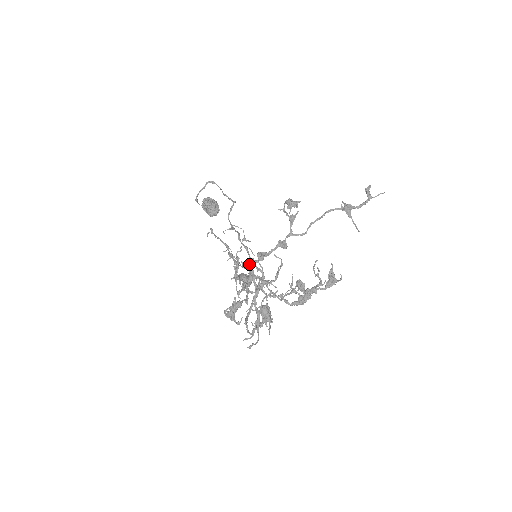
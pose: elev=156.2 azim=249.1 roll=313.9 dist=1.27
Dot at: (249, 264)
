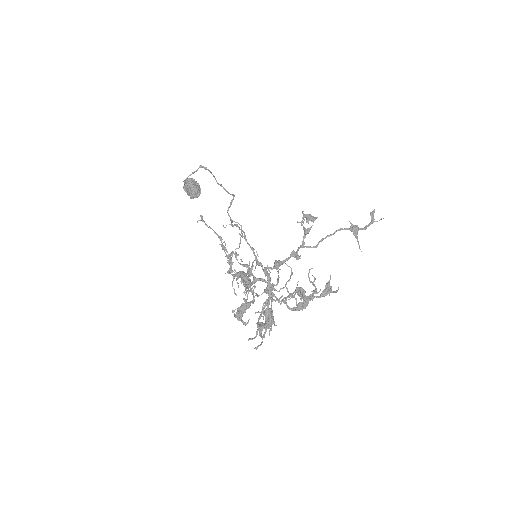
Dot at: (266, 271)
